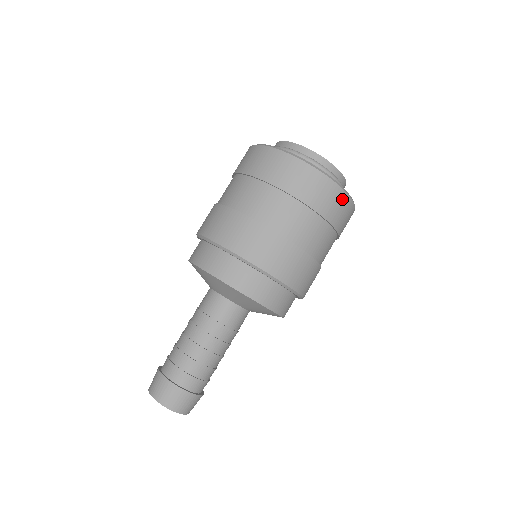
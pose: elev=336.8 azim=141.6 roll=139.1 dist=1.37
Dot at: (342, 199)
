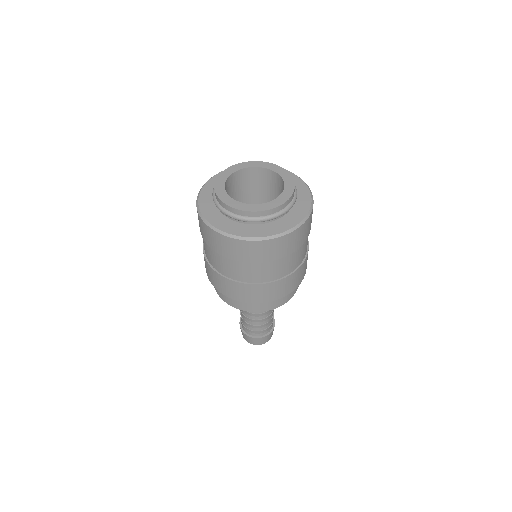
Dot at: (270, 244)
